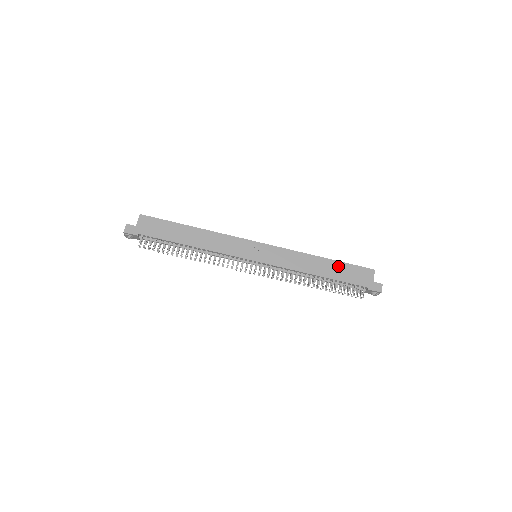
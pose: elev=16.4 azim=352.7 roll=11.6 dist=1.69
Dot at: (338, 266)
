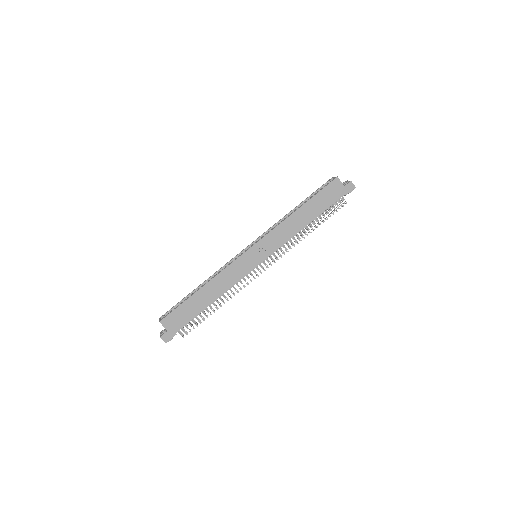
Dot at: (313, 203)
